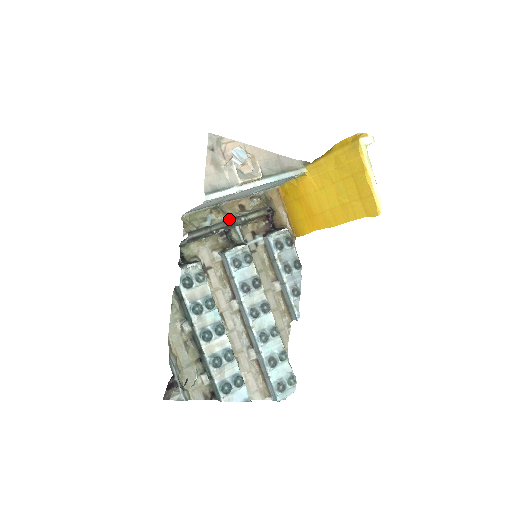
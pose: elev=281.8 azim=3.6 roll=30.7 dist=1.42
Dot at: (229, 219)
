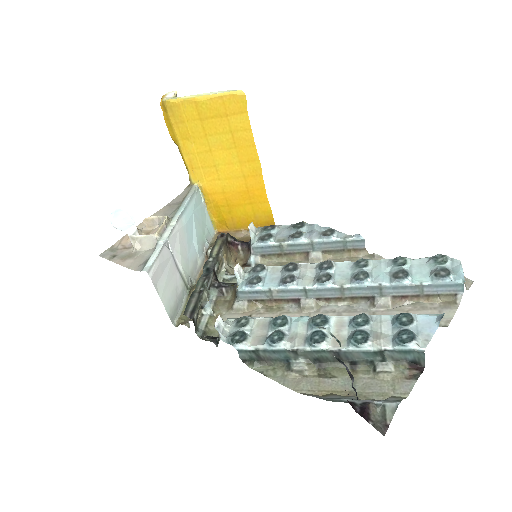
Dot at: occluded
